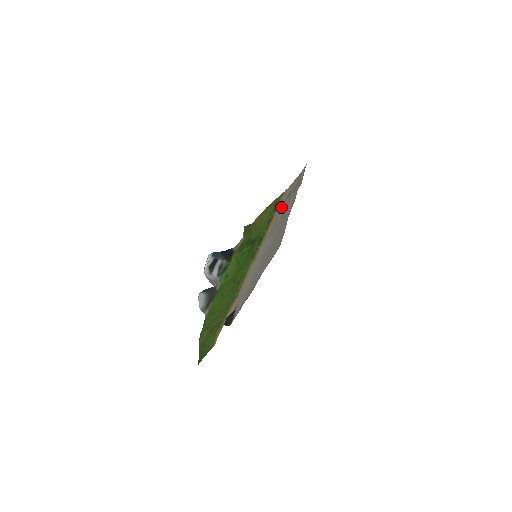
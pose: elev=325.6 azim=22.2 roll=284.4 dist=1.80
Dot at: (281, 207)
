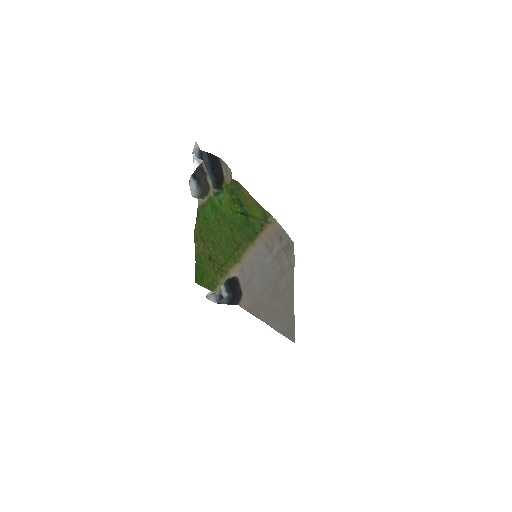
Dot at: (273, 235)
